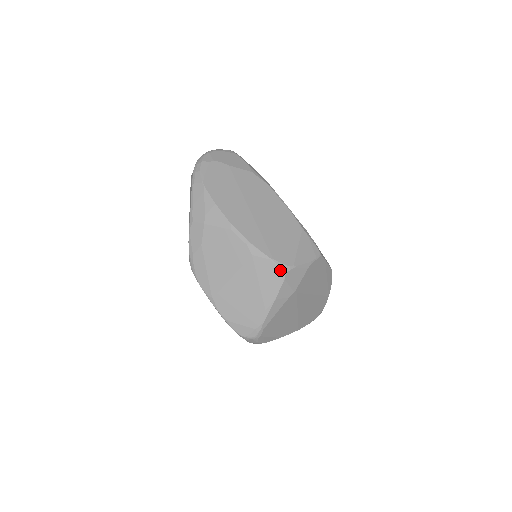
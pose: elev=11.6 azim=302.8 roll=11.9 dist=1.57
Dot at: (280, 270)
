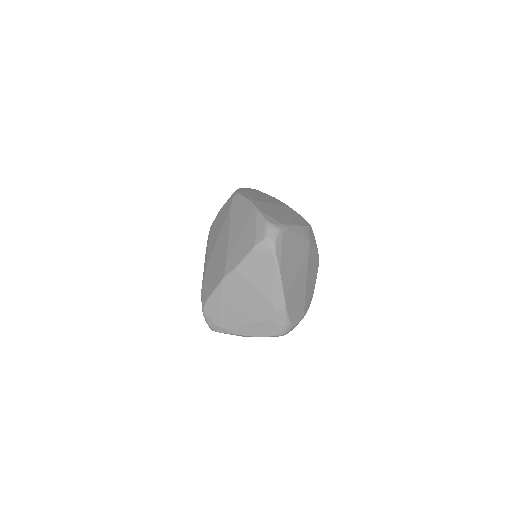
Dot at: (307, 222)
